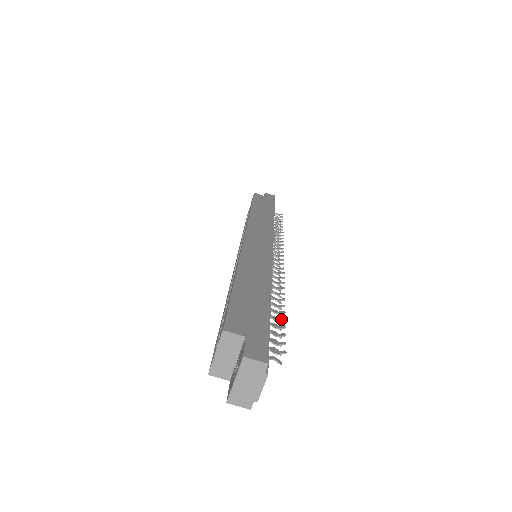
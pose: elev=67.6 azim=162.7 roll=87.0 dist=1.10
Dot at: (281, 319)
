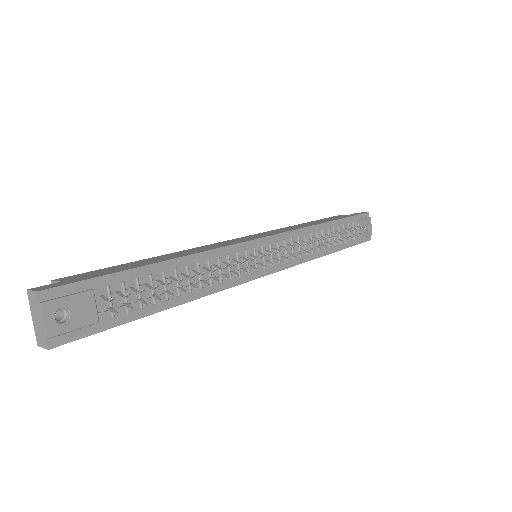
Dot at: (167, 283)
